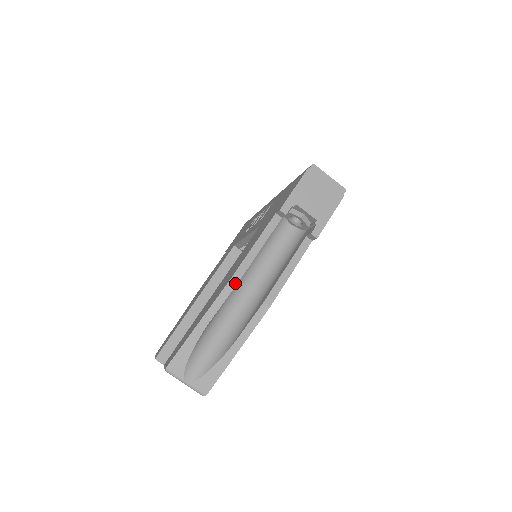
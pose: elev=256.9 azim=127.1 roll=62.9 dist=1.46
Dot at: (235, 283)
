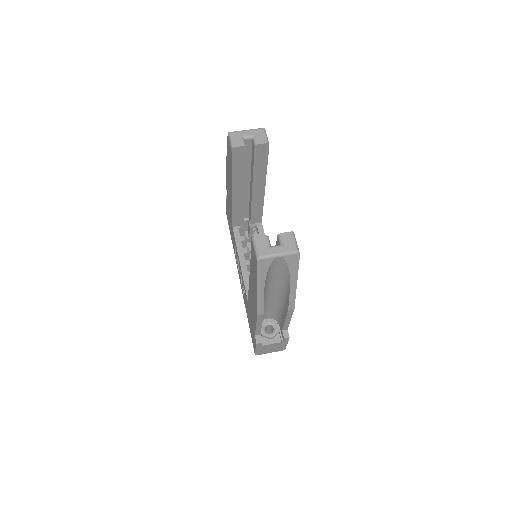
Dot at: occluded
